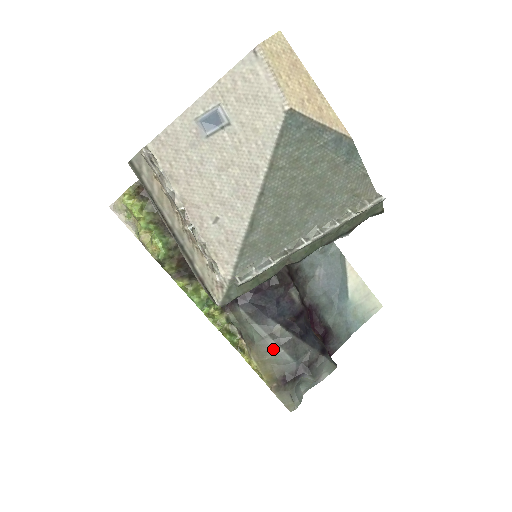
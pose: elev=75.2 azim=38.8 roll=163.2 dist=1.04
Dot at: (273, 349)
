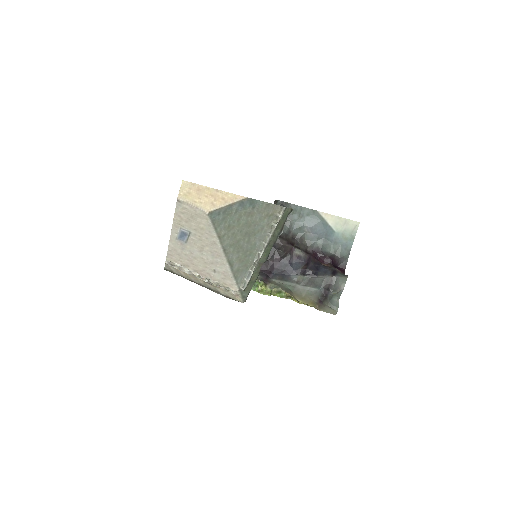
Dot at: (303, 290)
